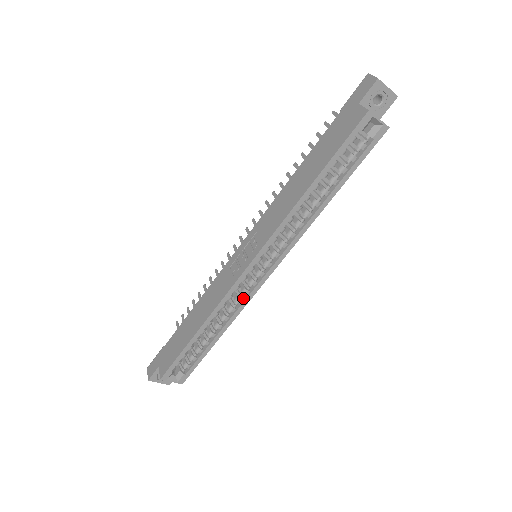
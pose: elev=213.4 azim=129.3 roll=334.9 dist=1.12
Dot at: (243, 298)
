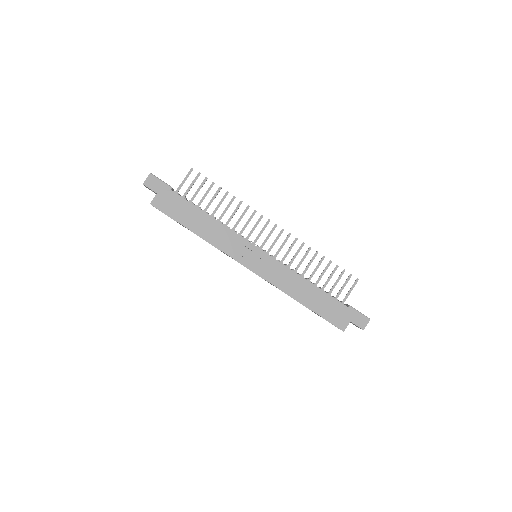
Dot at: occluded
